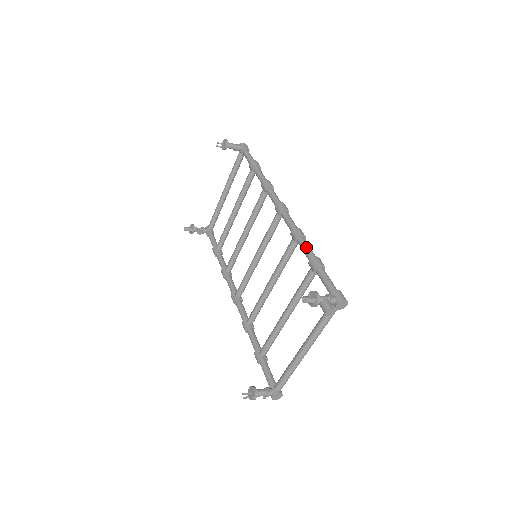
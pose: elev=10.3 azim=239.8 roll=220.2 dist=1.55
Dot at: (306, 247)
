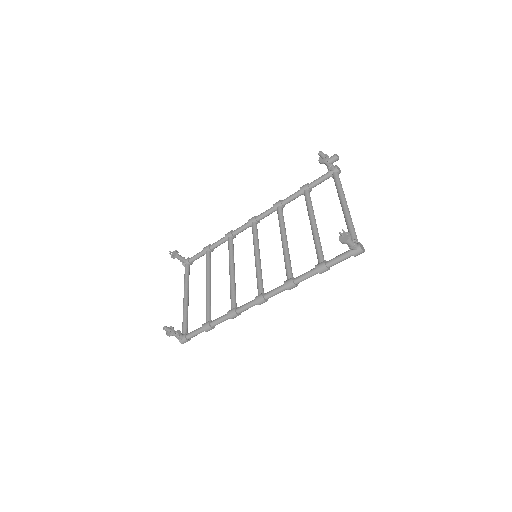
Dot at: (290, 195)
